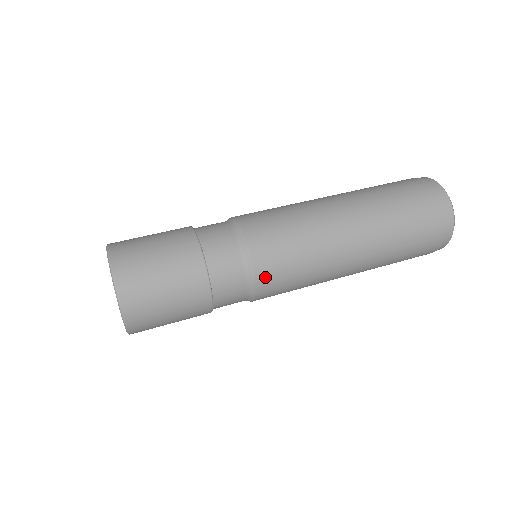
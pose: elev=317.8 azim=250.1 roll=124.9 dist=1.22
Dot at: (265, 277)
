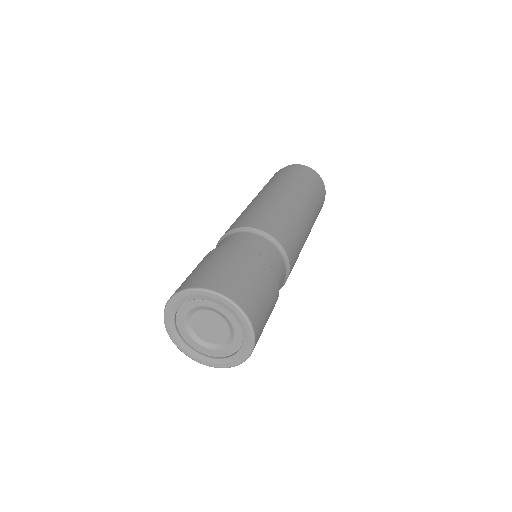
Dot at: (292, 261)
